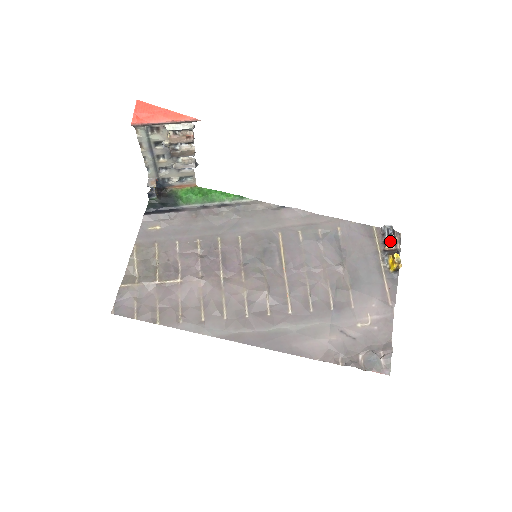
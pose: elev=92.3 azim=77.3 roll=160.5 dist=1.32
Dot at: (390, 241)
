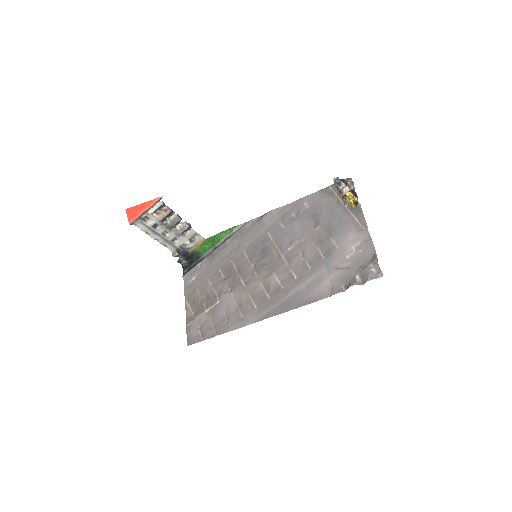
Dot at: (343, 188)
